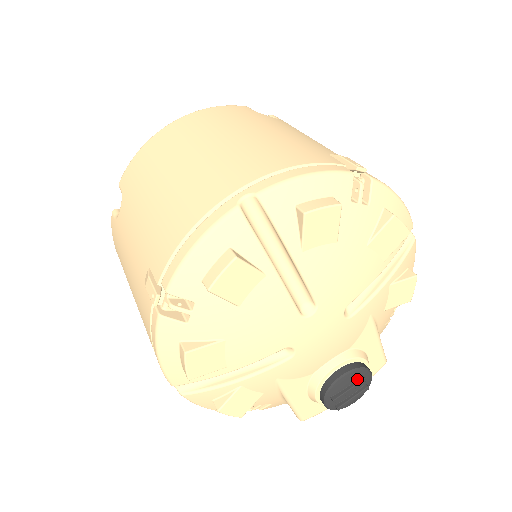
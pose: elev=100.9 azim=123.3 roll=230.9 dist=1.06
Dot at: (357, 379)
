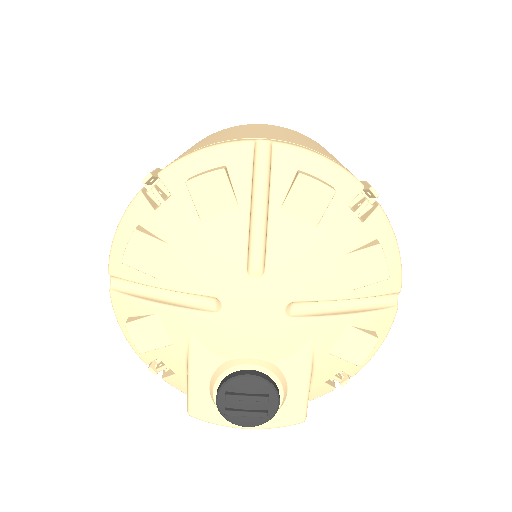
Dot at: (261, 393)
